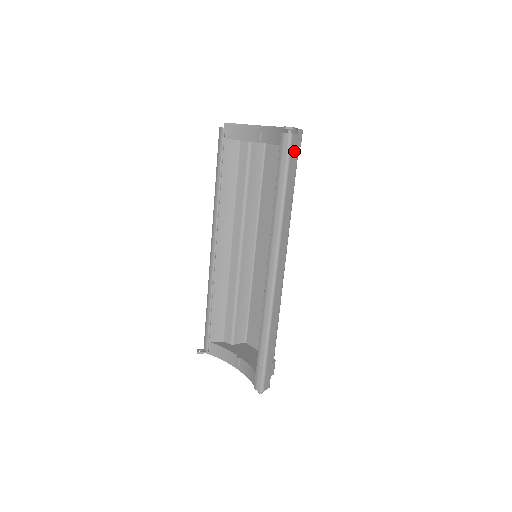
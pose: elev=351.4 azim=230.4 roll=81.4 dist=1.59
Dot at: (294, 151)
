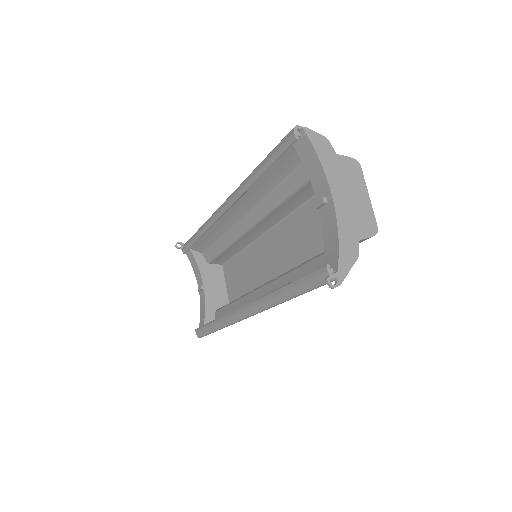
Dot at: occluded
